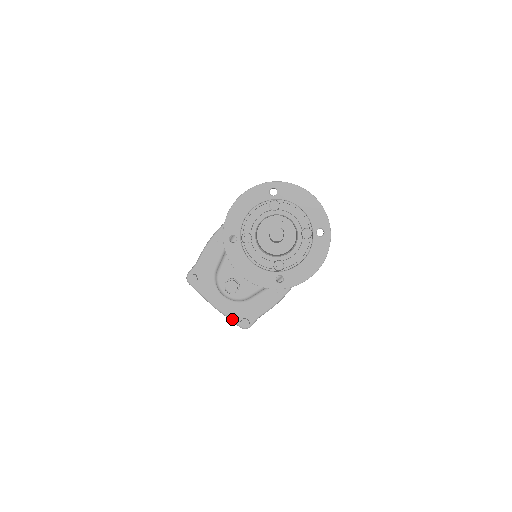
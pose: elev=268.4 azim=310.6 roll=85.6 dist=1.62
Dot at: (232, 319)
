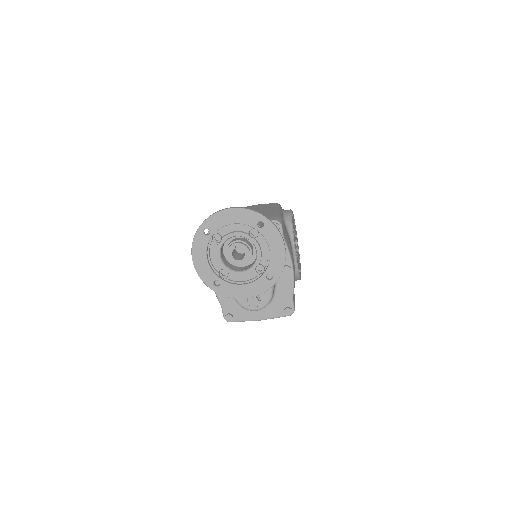
Dot at: (278, 316)
